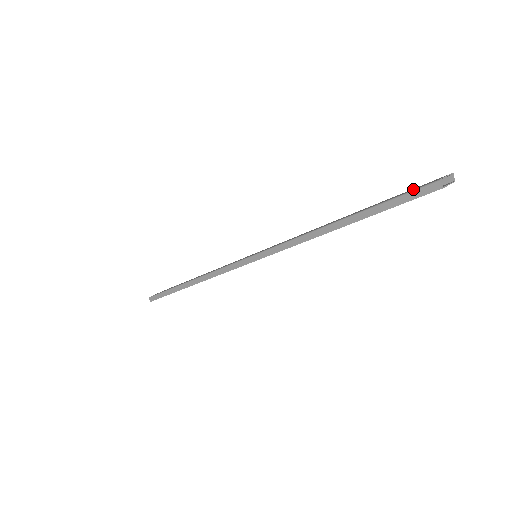
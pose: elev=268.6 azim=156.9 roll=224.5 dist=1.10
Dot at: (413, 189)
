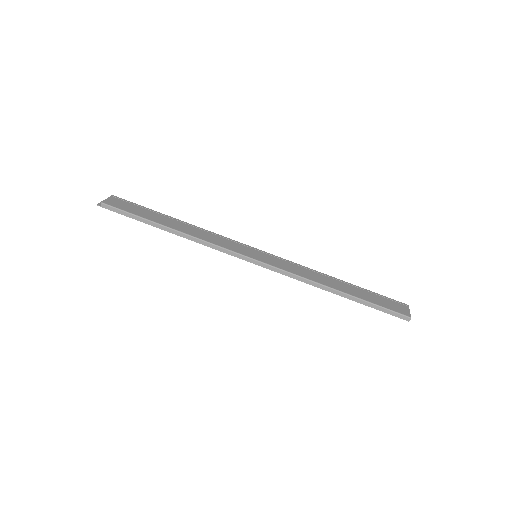
Dot at: (392, 306)
